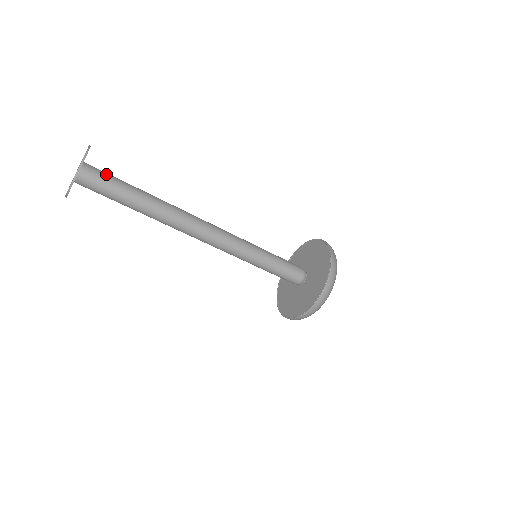
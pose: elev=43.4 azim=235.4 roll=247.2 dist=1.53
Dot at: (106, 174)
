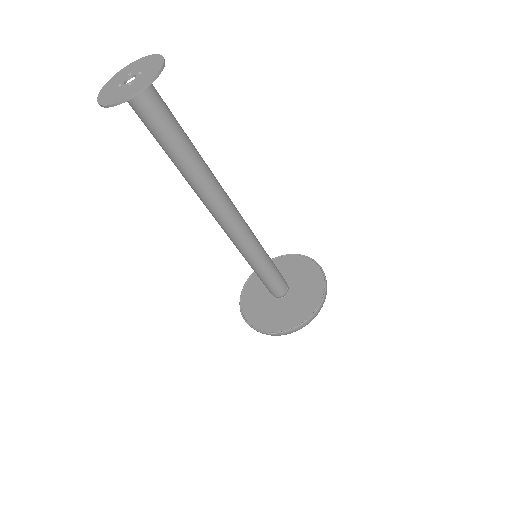
Dot at: occluded
